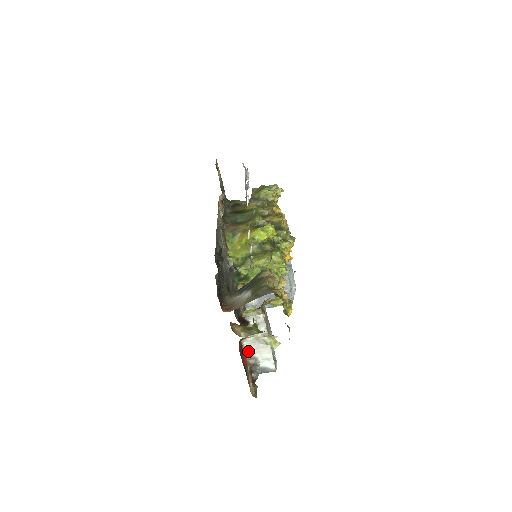
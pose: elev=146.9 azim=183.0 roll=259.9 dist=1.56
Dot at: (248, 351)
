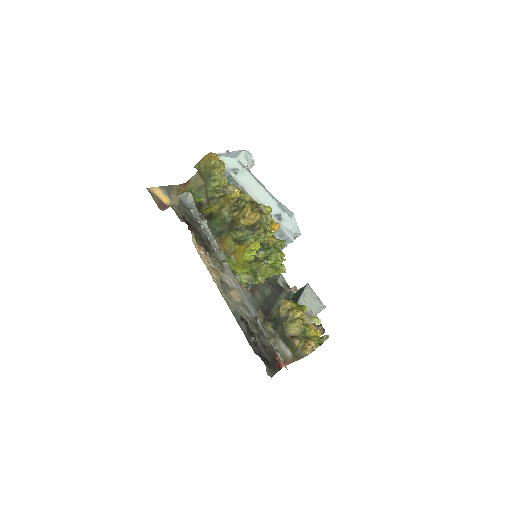
Dot at: occluded
